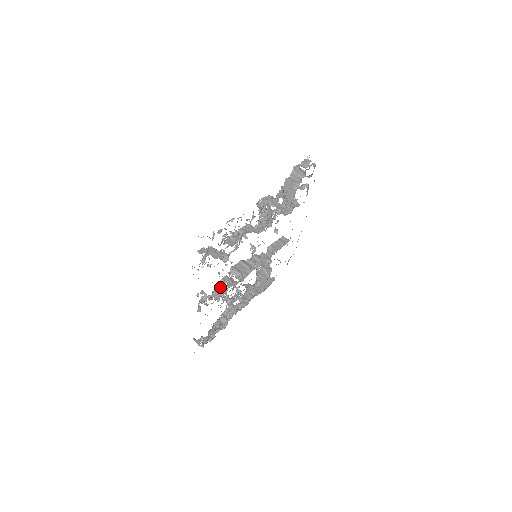
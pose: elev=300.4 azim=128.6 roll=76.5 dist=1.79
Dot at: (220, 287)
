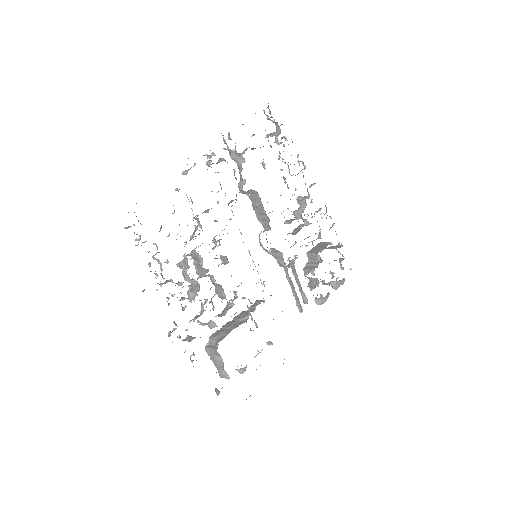
Dot at: occluded
